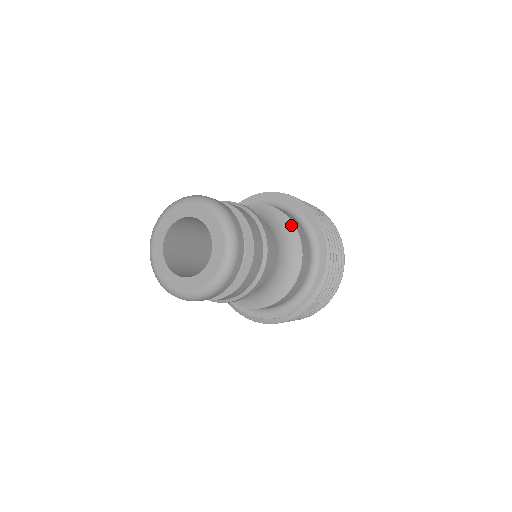
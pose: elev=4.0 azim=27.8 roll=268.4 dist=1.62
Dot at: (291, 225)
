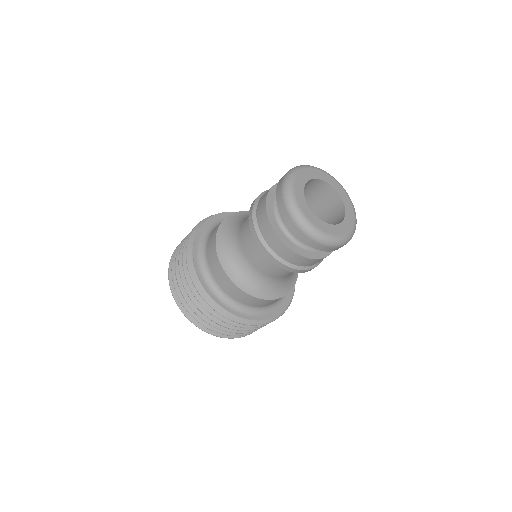
Dot at: (297, 276)
